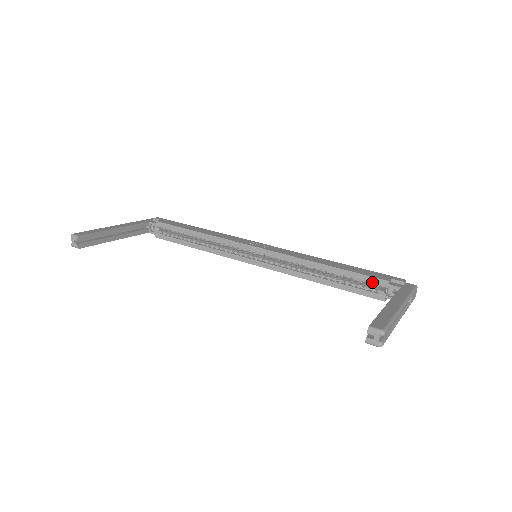
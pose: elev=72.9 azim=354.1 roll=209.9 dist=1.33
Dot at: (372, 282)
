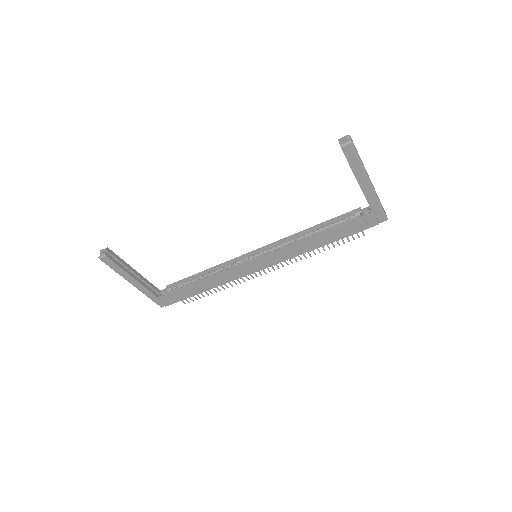
Dot at: (349, 215)
